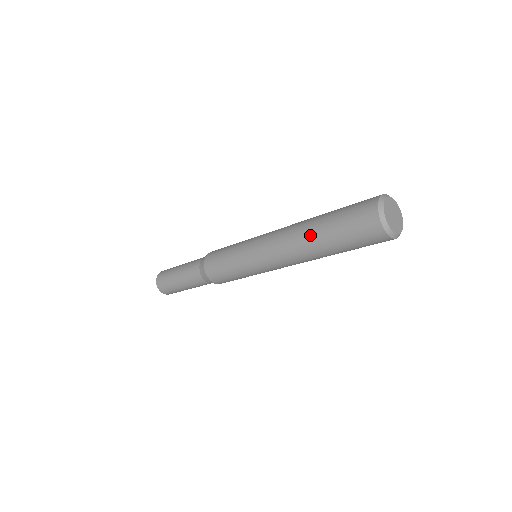
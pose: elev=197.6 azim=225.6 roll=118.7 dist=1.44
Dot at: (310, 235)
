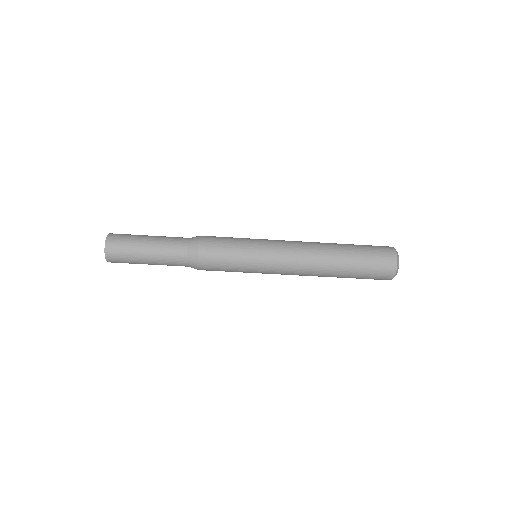
Dot at: (336, 256)
